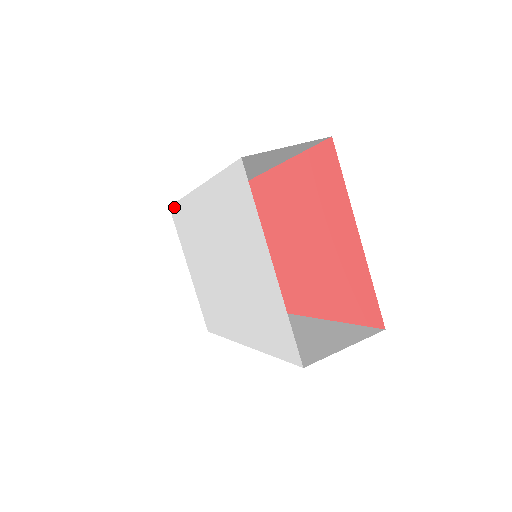
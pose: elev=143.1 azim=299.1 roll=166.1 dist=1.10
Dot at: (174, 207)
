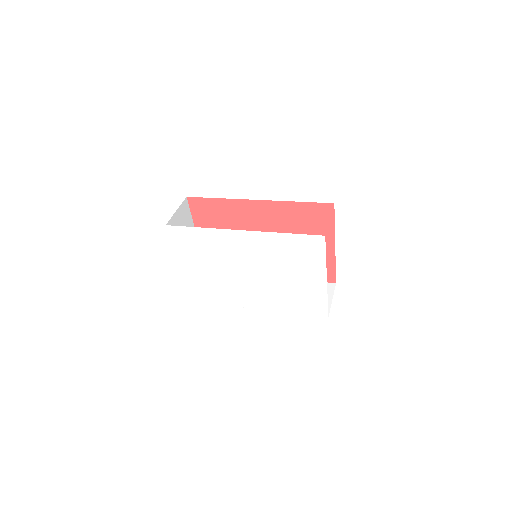
Dot at: (180, 228)
